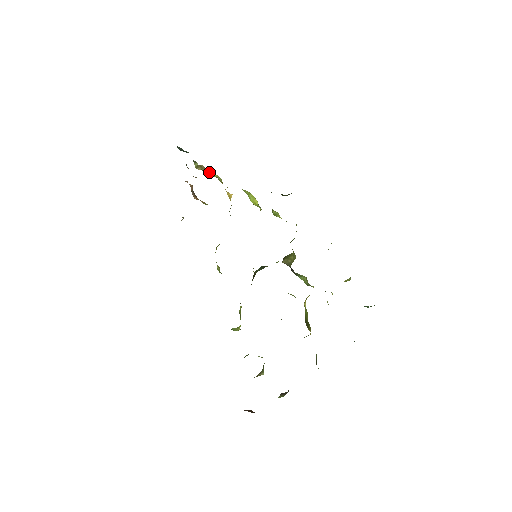
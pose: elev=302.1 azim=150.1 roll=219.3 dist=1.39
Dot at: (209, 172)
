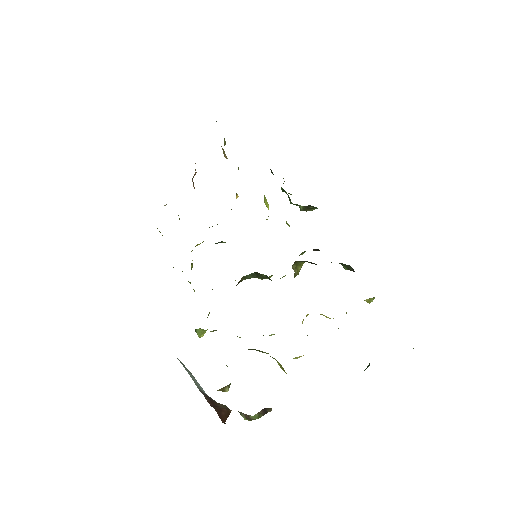
Dot at: occluded
